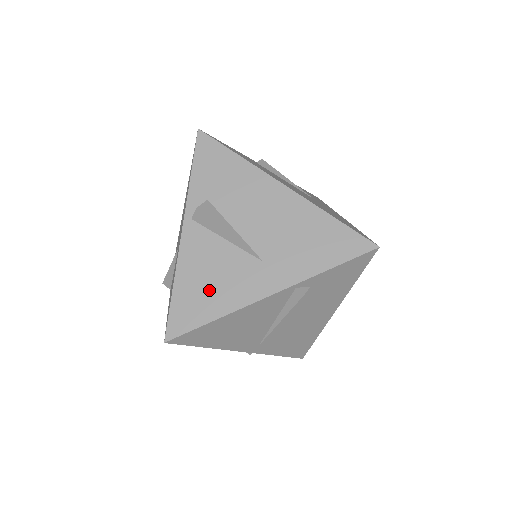
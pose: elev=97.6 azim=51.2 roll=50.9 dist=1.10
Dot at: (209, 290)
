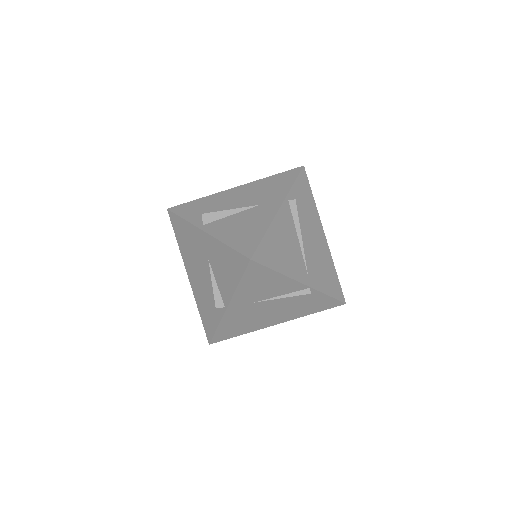
Dot at: (247, 230)
